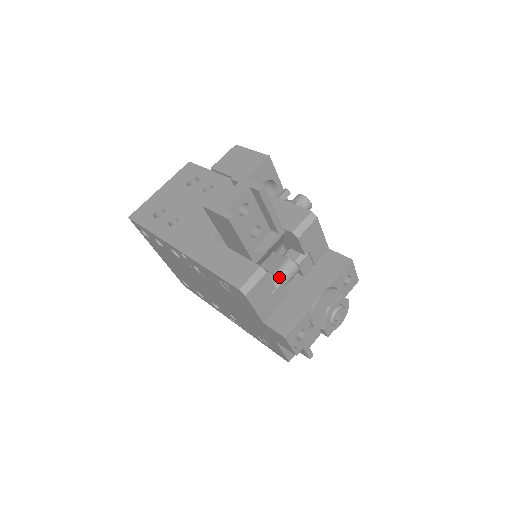
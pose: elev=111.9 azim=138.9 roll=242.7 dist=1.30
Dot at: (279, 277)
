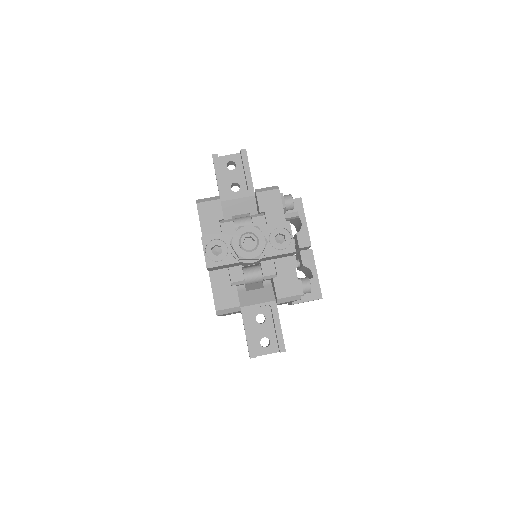
Dot at: (233, 219)
